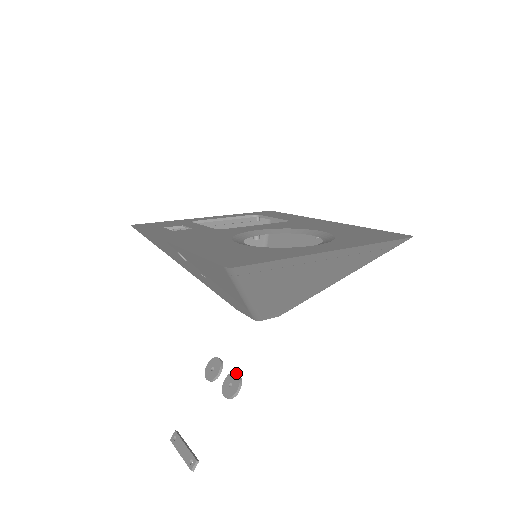
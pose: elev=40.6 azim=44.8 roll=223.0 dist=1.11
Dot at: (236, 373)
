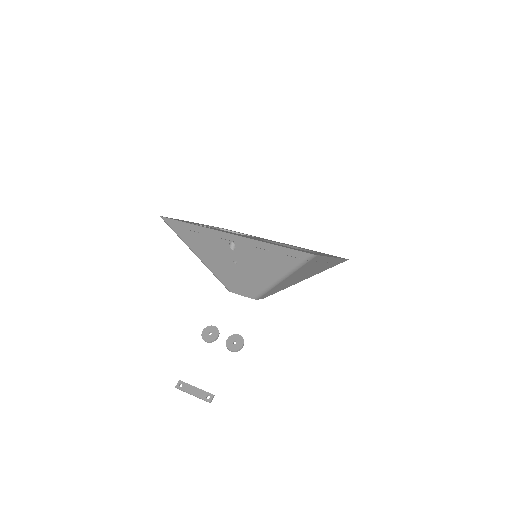
Dot at: (238, 334)
